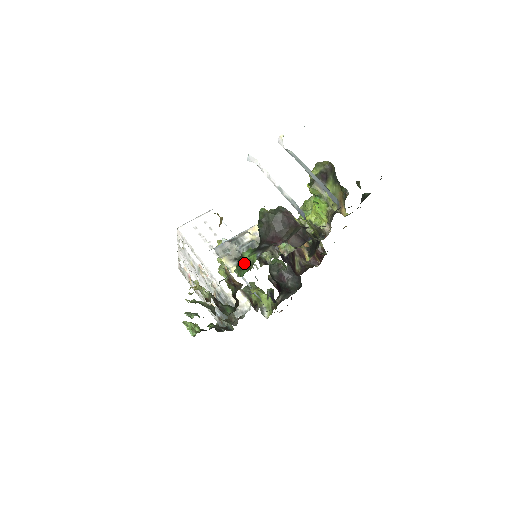
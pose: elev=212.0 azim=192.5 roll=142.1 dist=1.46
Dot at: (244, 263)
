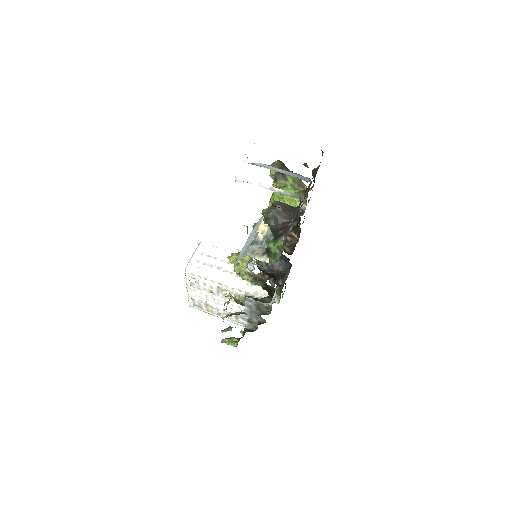
Dot at: (275, 250)
